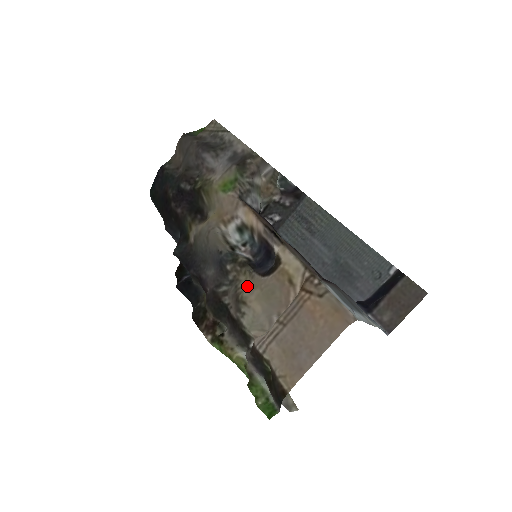
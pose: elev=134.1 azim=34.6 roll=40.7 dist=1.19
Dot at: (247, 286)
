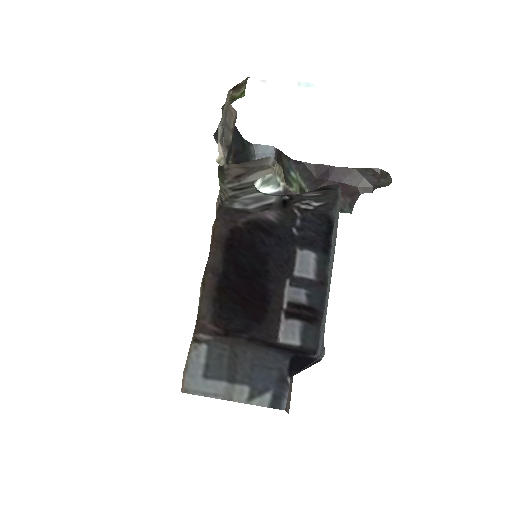
Dot at: occluded
